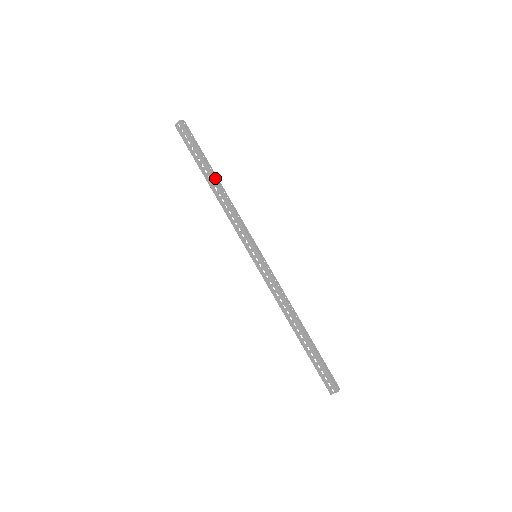
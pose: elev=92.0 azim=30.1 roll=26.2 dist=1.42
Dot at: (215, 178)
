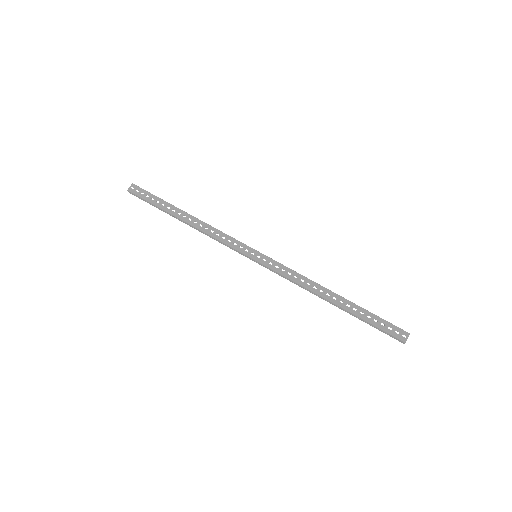
Dot at: (185, 212)
